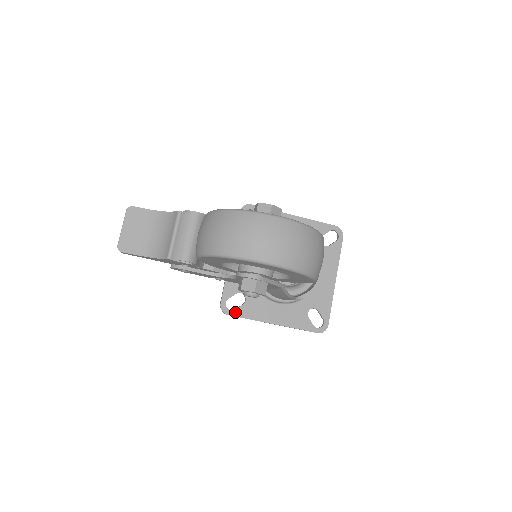
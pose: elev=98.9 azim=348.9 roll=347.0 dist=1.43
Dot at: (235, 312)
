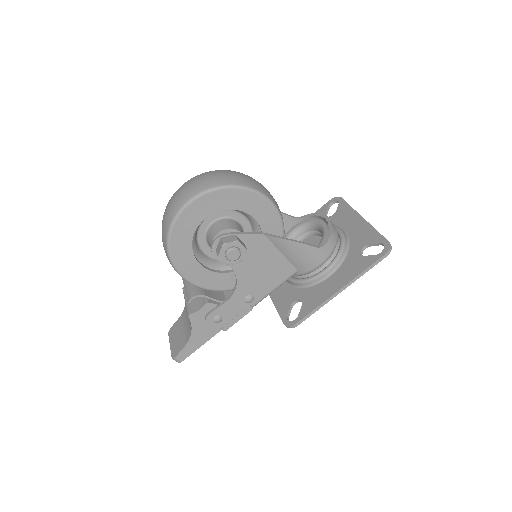
Dot at: (299, 317)
